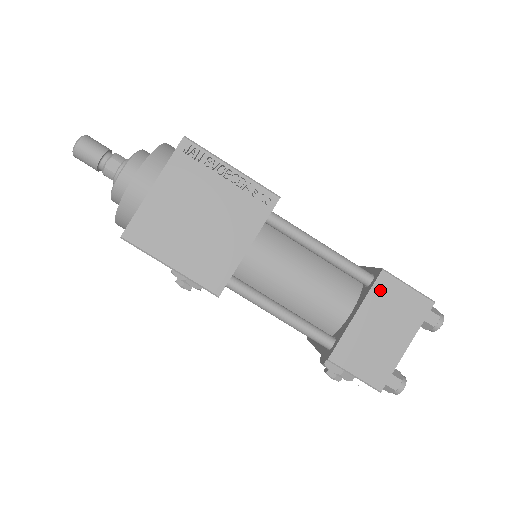
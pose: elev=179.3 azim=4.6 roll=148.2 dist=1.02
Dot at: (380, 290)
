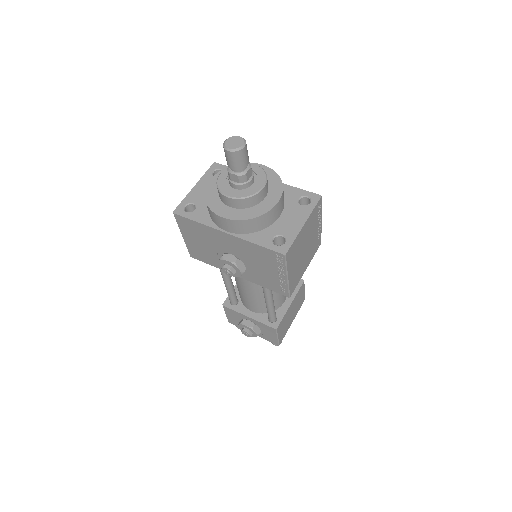
Dot at: (300, 291)
